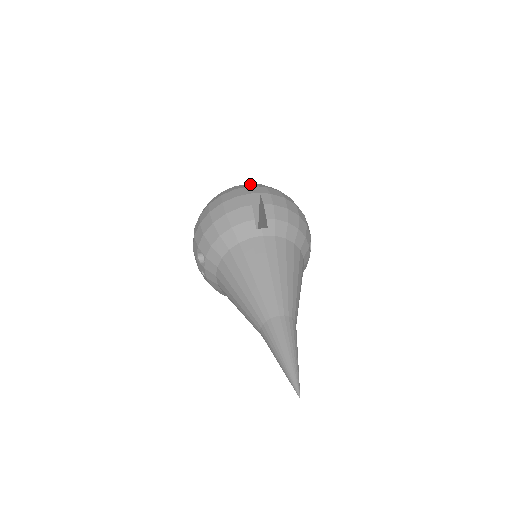
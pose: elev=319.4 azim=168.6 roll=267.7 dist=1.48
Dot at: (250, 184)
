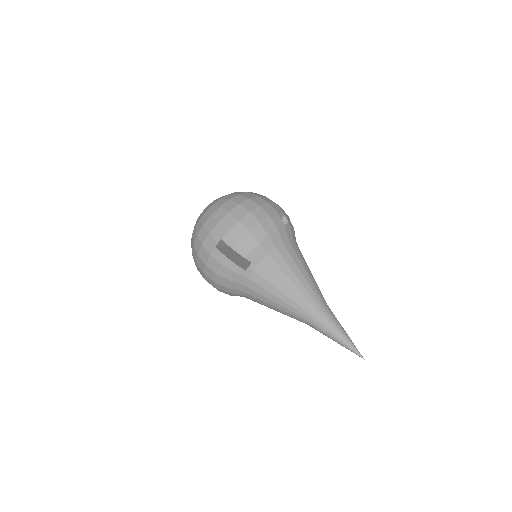
Dot at: (205, 226)
